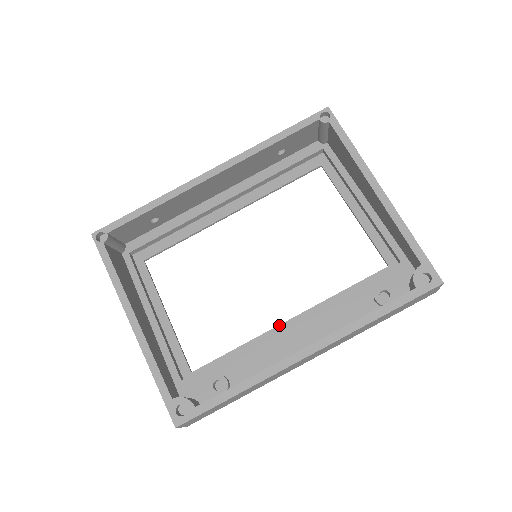
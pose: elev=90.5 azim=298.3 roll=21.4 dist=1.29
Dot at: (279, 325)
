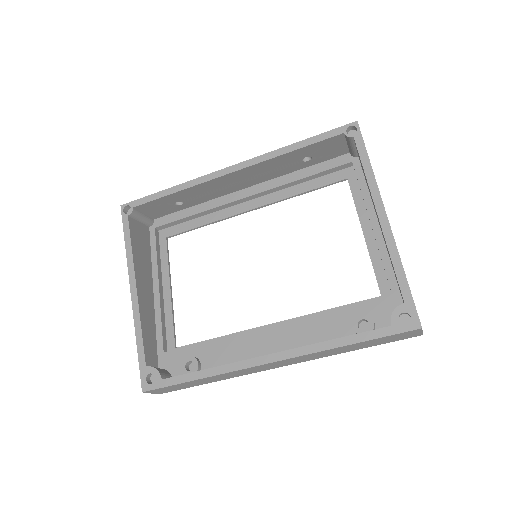
Dot at: (260, 326)
